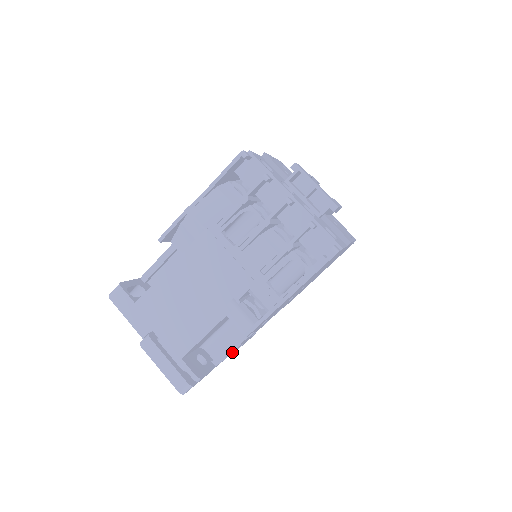
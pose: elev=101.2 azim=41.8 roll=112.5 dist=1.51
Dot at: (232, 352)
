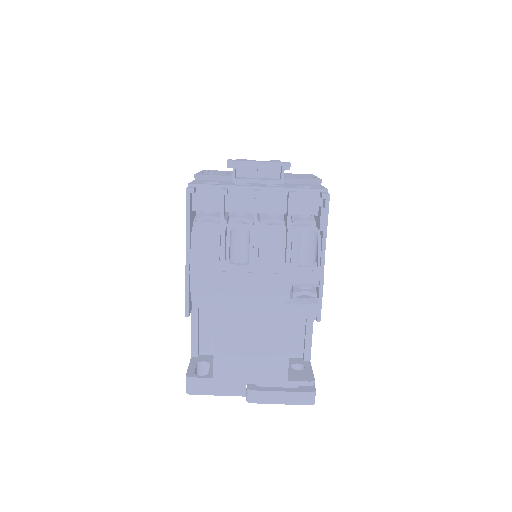
Dot at: occluded
